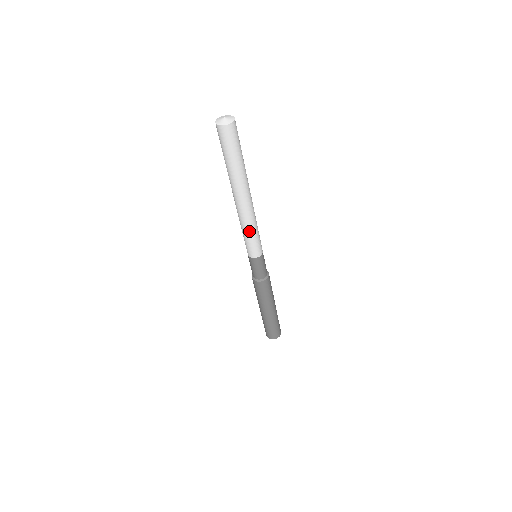
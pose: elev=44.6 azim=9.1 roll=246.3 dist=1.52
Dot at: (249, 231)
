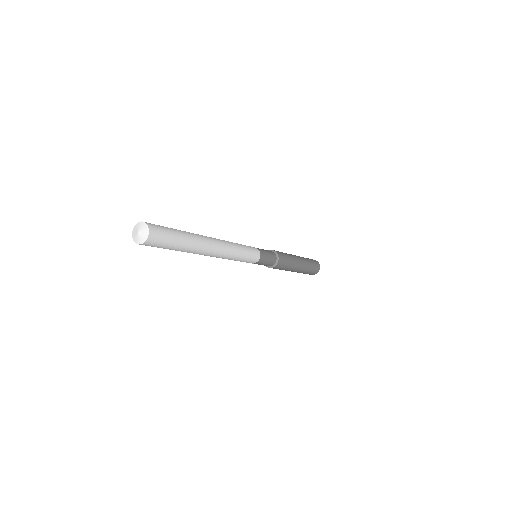
Dot at: occluded
